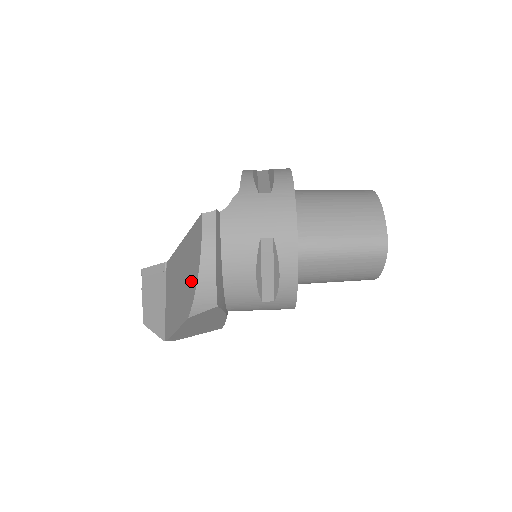
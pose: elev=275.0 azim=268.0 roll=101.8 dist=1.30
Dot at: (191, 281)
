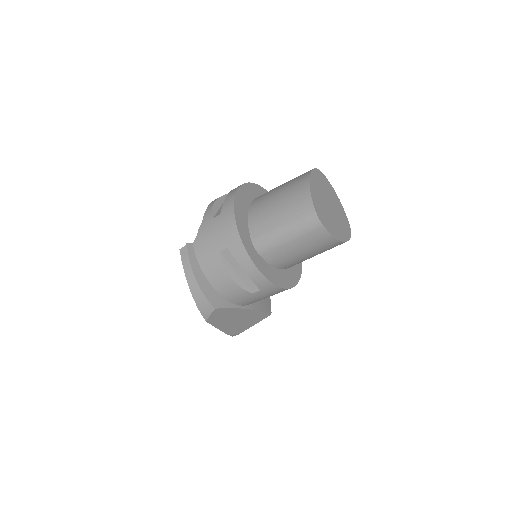
Dot at: occluded
